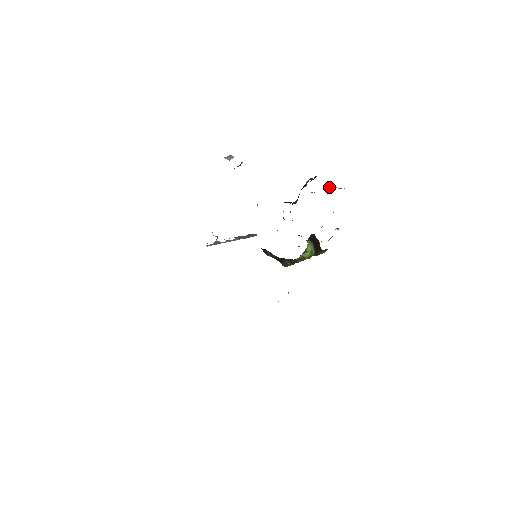
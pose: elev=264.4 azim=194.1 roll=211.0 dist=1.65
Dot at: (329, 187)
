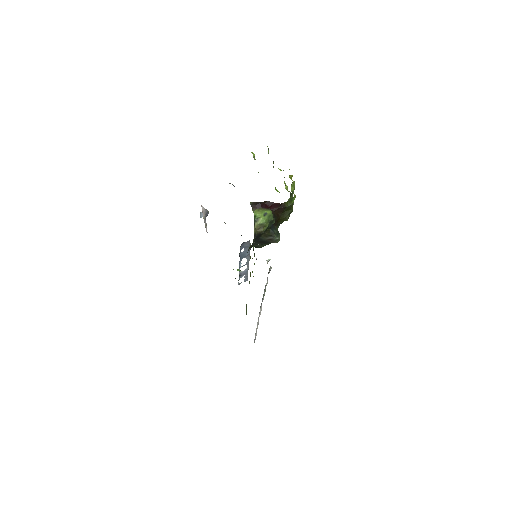
Dot at: occluded
